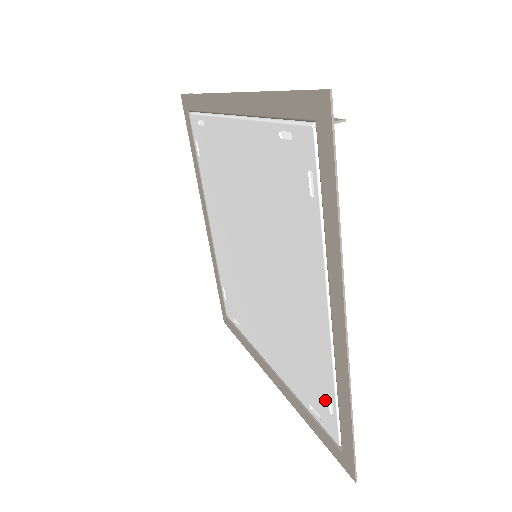
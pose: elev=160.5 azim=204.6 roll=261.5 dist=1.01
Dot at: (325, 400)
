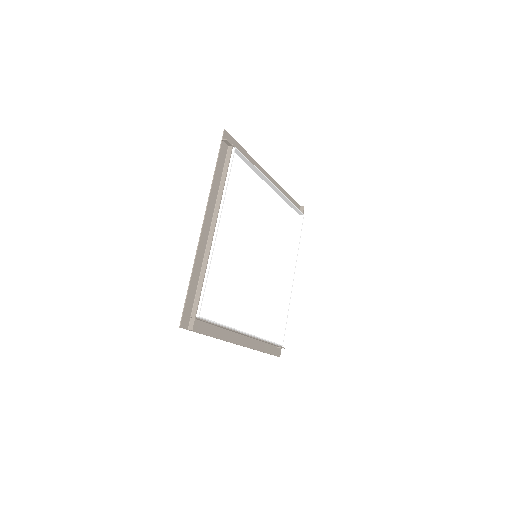
Dot at: (204, 292)
